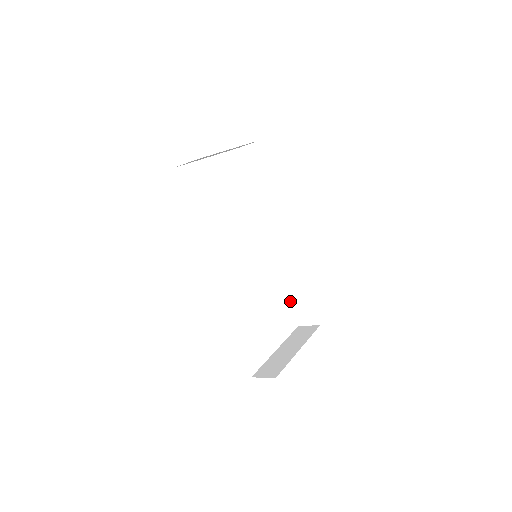
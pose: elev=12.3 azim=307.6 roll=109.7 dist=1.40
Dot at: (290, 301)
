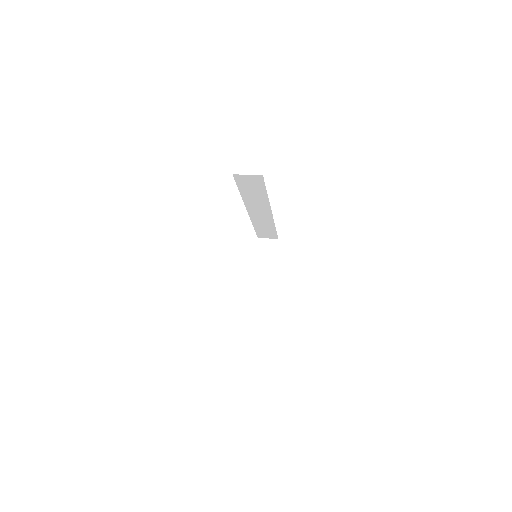
Dot at: (255, 231)
